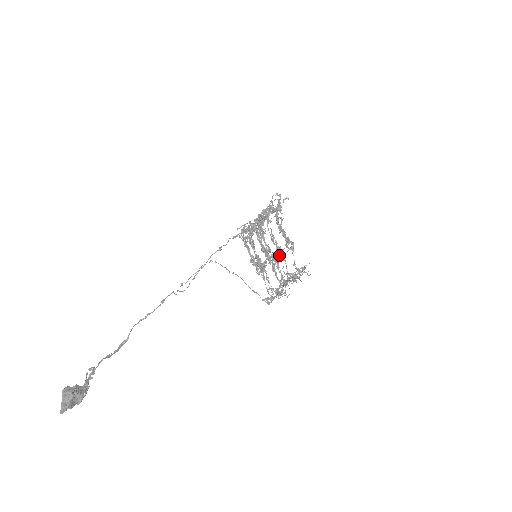
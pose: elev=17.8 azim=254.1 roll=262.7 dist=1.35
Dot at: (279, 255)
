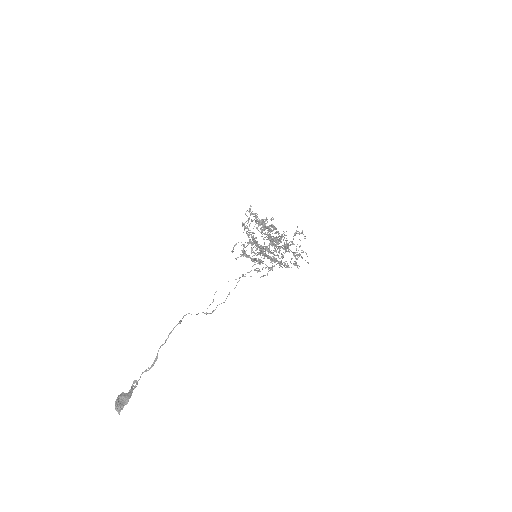
Dot at: (278, 242)
